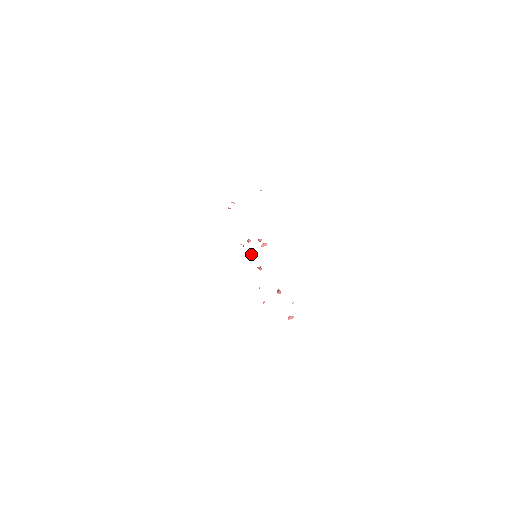
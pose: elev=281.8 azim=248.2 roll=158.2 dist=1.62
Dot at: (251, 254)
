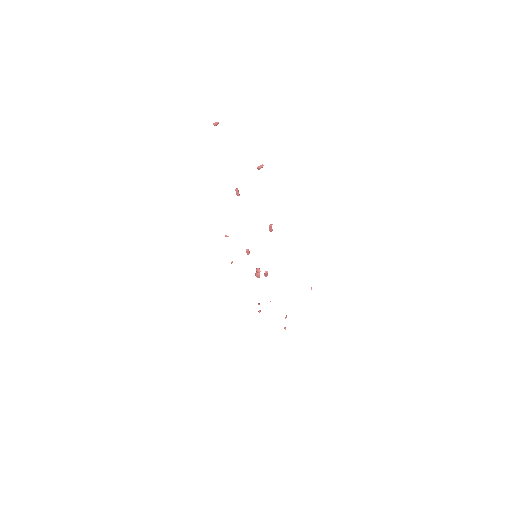
Dot at: (257, 275)
